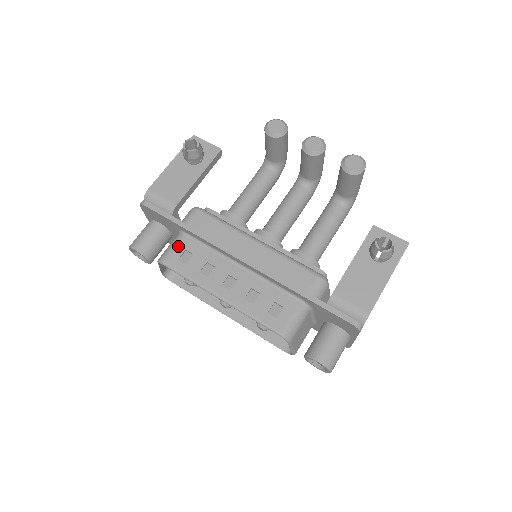
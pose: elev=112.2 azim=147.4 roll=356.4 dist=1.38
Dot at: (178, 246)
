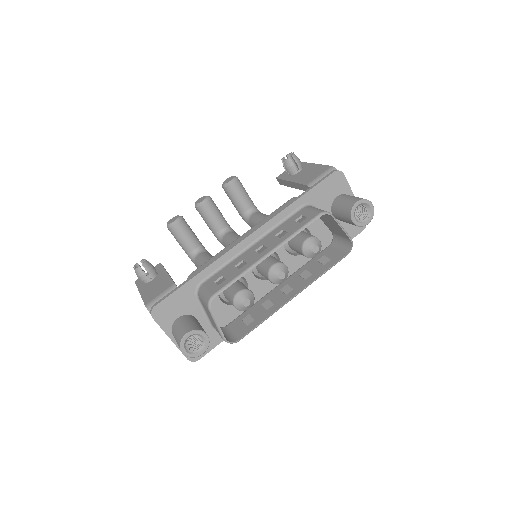
Dot at: (207, 287)
